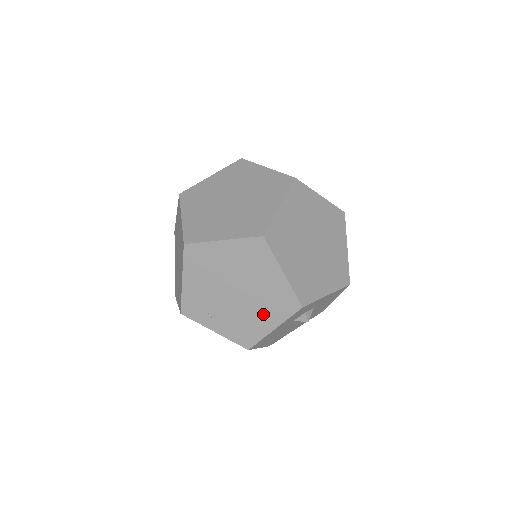
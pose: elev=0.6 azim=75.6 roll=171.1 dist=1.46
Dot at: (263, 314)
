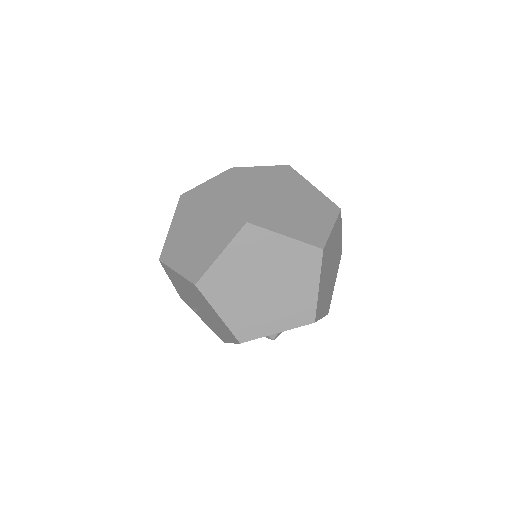
Dot at: (221, 330)
